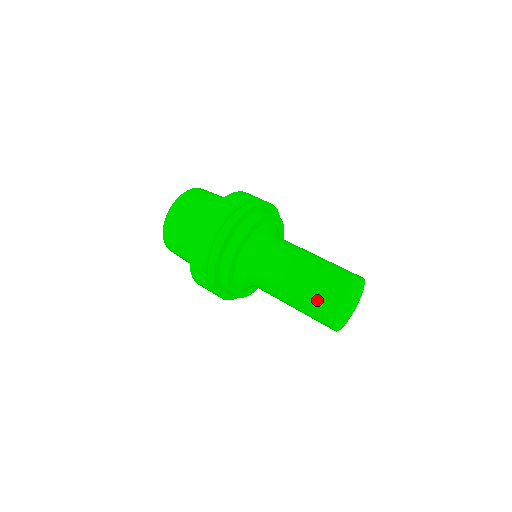
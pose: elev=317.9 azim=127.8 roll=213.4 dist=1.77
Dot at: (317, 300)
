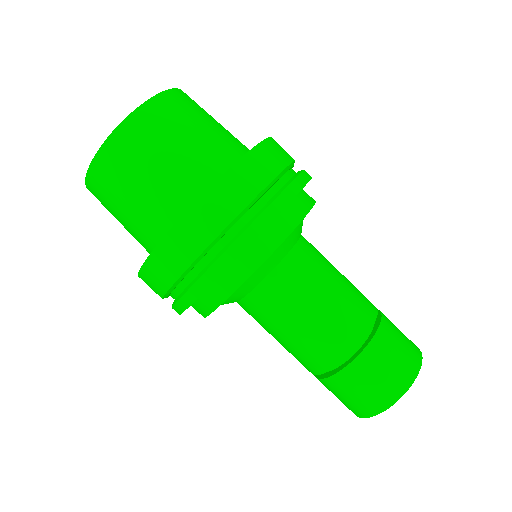
Dot at: (339, 393)
